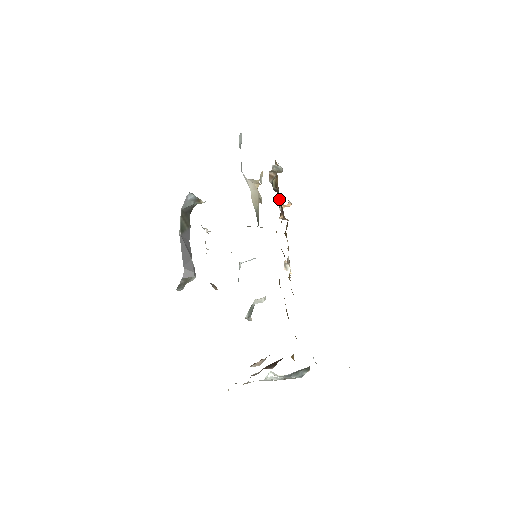
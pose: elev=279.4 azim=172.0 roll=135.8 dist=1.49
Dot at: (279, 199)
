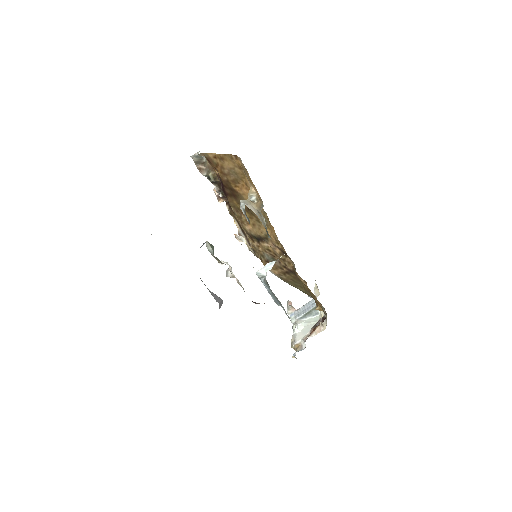
Dot at: (217, 188)
